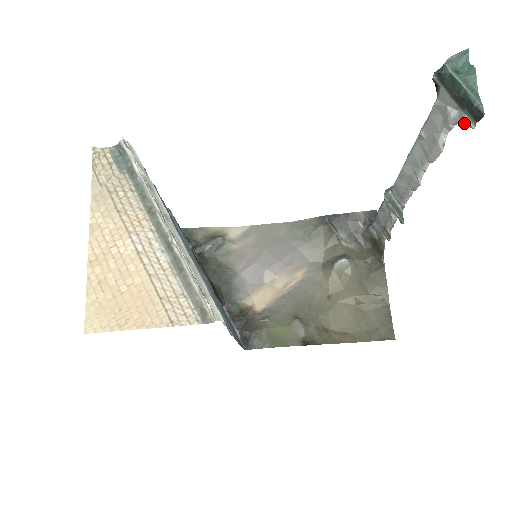
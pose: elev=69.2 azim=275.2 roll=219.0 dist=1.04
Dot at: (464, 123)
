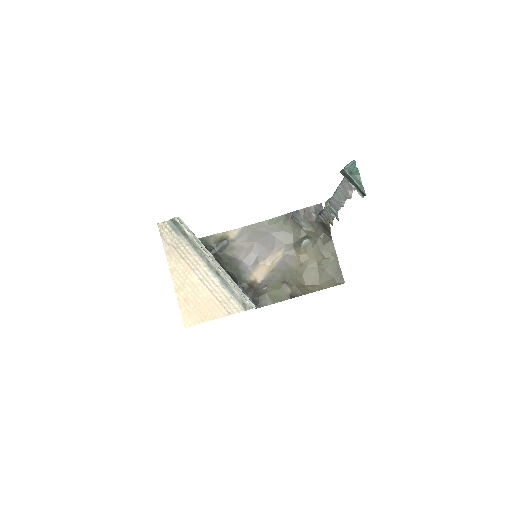
Dot at: occluded
